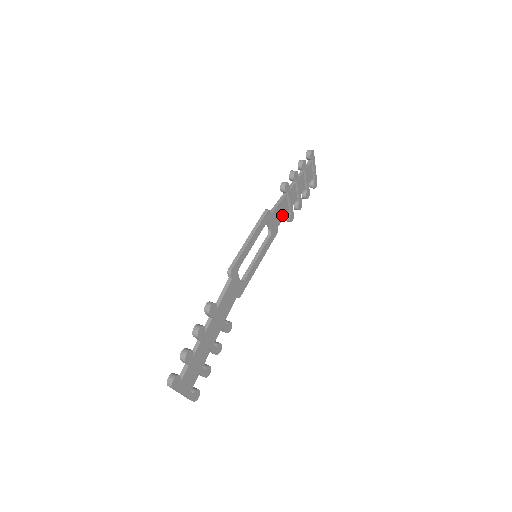
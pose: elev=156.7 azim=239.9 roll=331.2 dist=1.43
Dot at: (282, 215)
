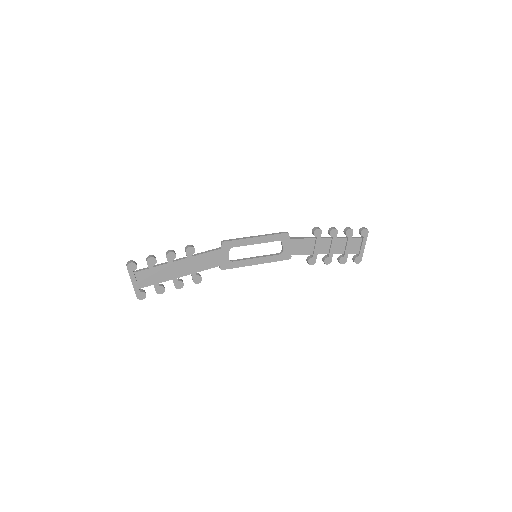
Dot at: (302, 250)
